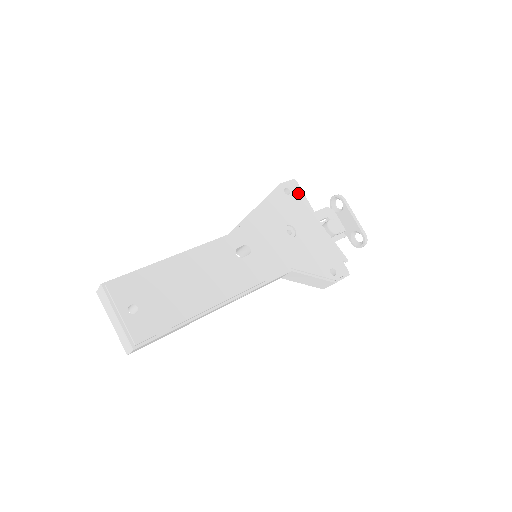
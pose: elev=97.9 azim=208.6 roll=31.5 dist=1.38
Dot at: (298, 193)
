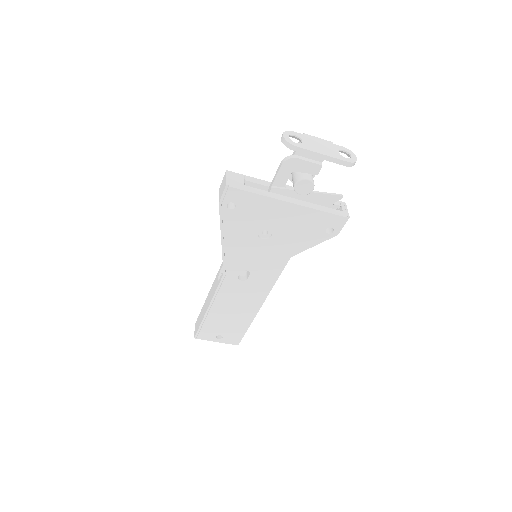
Dot at: (242, 197)
